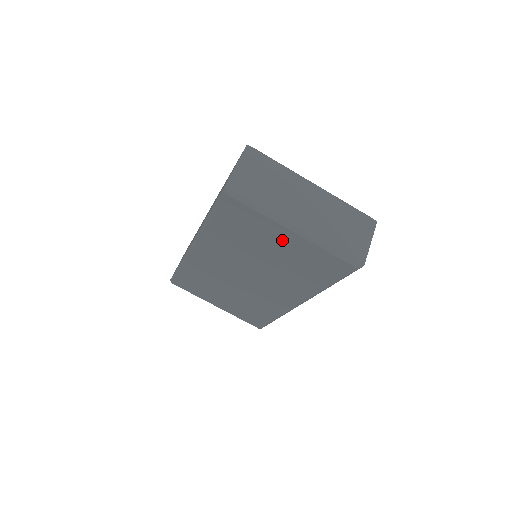
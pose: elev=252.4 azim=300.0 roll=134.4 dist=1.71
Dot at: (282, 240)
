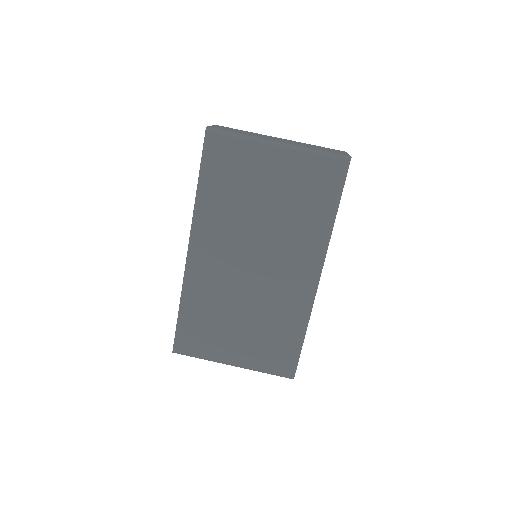
Dot at: (271, 166)
